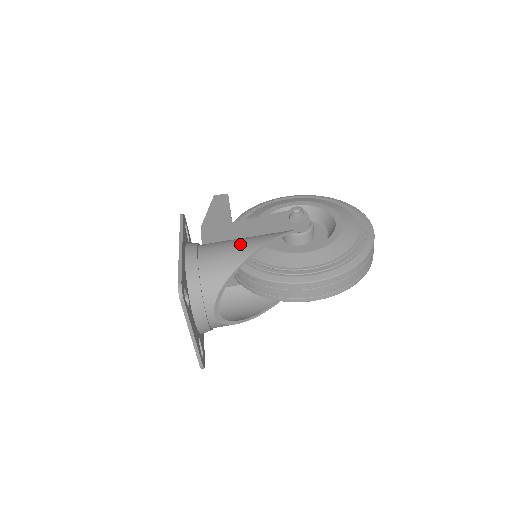
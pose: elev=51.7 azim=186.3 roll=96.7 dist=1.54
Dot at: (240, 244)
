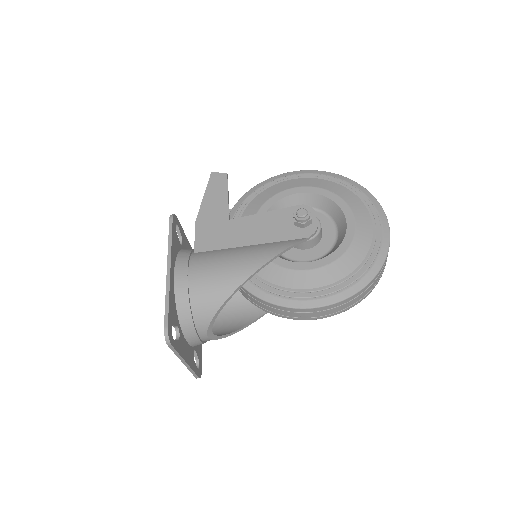
Dot at: (235, 263)
